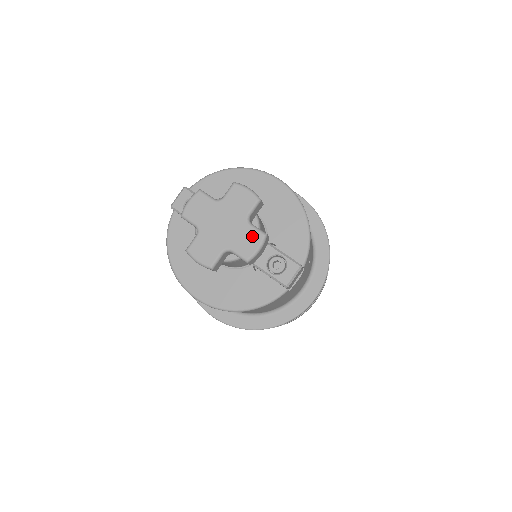
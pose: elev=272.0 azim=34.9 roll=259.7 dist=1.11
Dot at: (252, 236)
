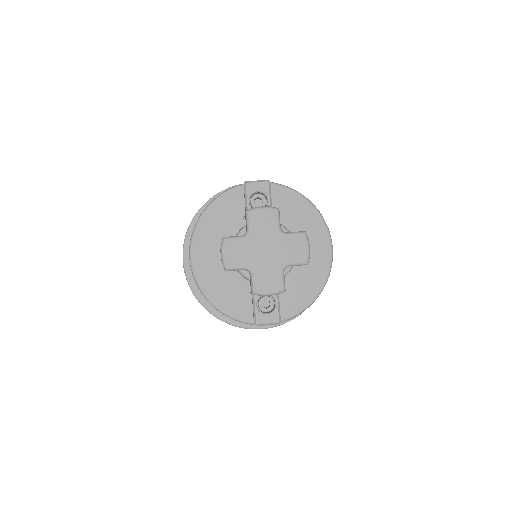
Dot at: (275, 281)
